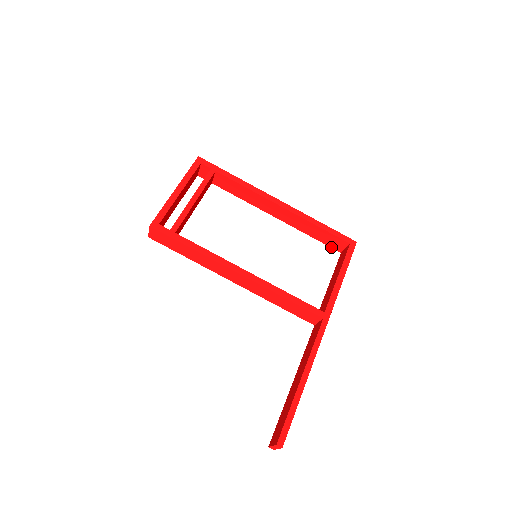
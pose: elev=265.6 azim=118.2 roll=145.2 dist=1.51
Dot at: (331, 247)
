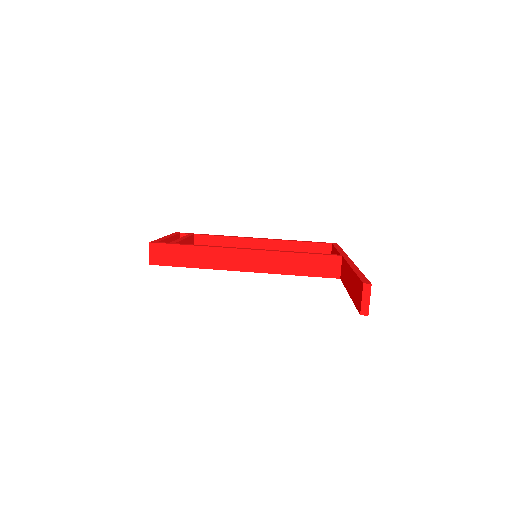
Dot at: occluded
